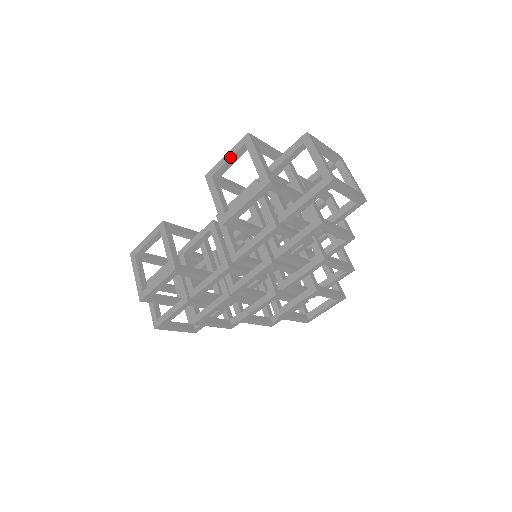
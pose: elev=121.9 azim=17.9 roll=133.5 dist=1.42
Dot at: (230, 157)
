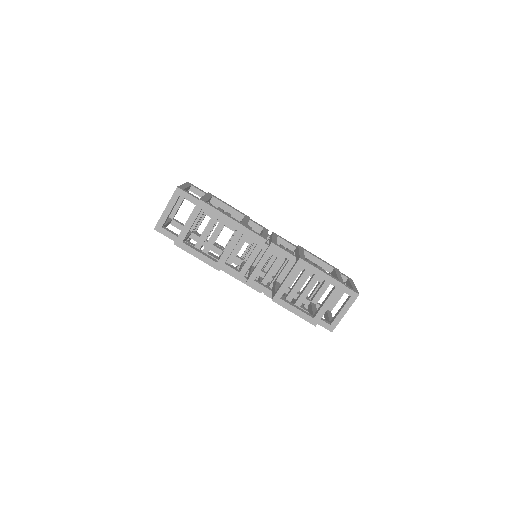
Dot at: (322, 278)
